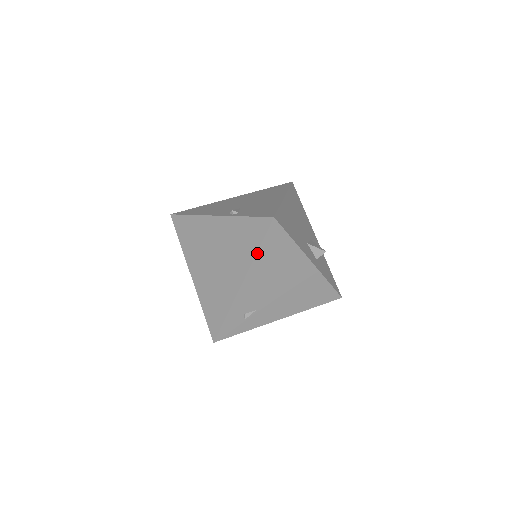
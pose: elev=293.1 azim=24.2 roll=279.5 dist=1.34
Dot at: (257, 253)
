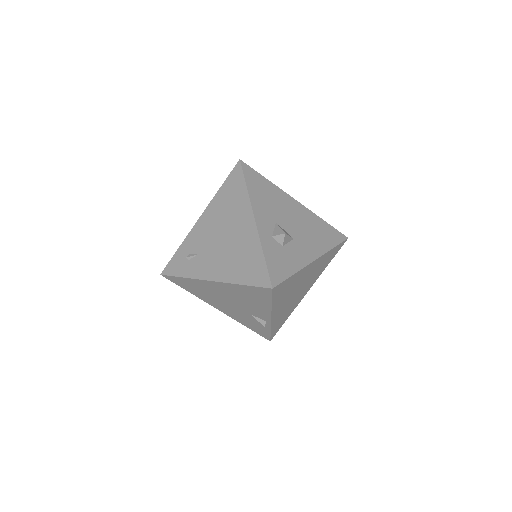
Dot at: (219, 190)
